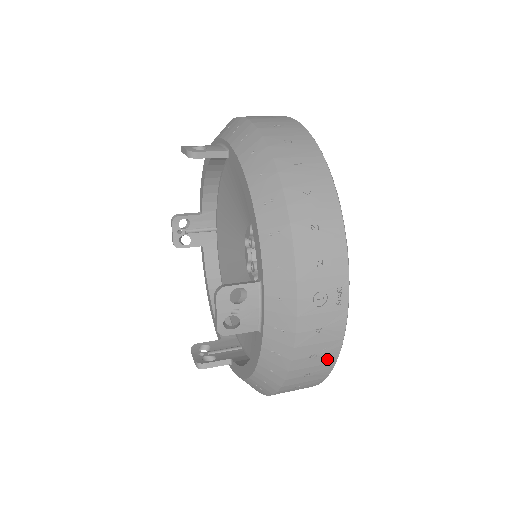
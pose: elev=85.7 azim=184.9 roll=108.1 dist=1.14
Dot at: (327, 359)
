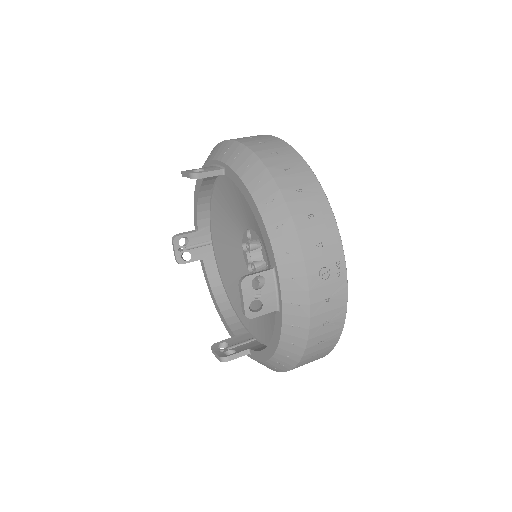
Dot at: (336, 325)
